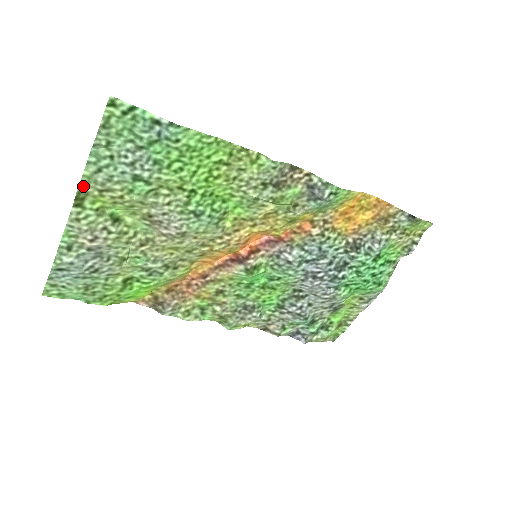
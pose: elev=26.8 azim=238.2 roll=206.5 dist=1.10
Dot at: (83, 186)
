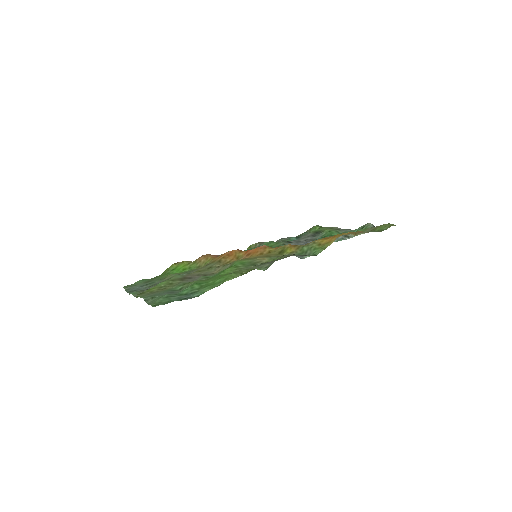
Dot at: (140, 295)
